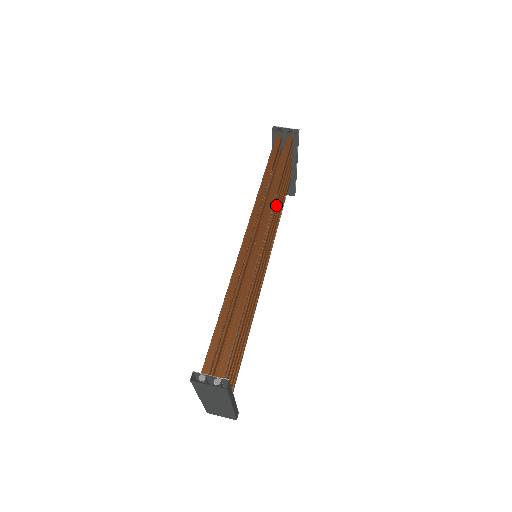
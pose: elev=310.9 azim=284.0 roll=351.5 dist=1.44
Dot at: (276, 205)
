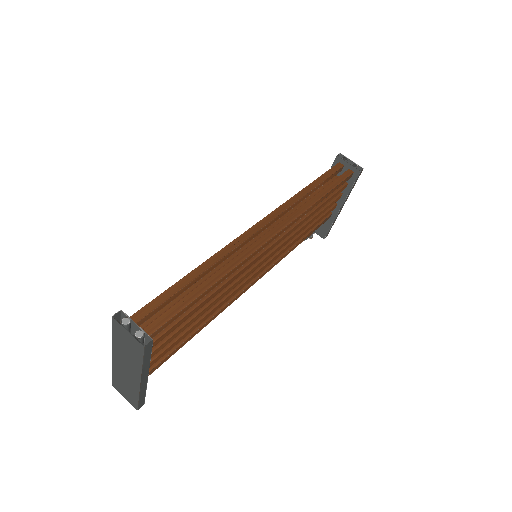
Dot at: (303, 220)
